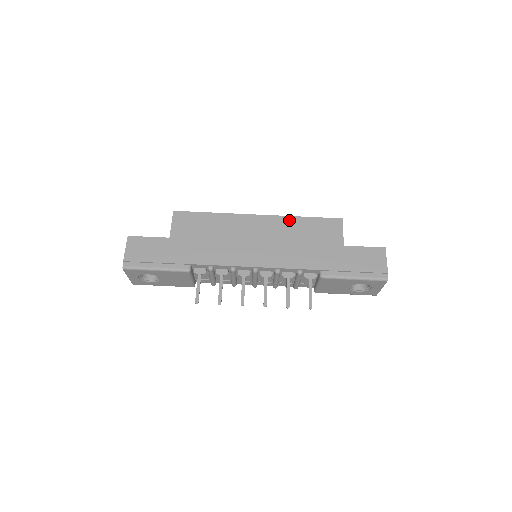
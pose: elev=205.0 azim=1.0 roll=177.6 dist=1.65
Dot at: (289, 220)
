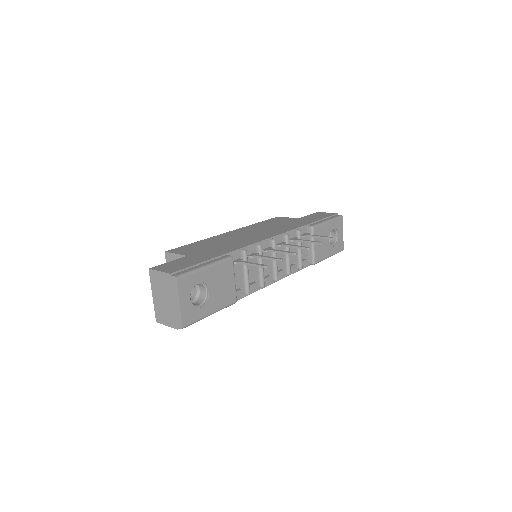
Dot at: (251, 226)
